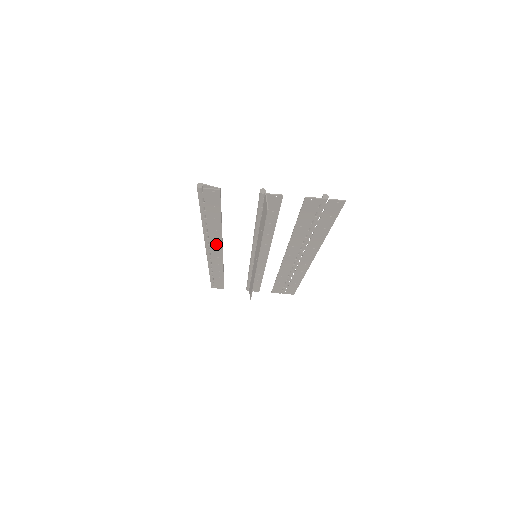
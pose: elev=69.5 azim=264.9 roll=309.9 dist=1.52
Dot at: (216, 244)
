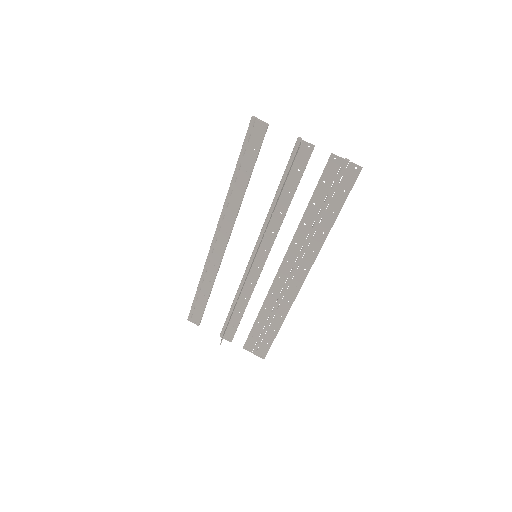
Dot at: (229, 221)
